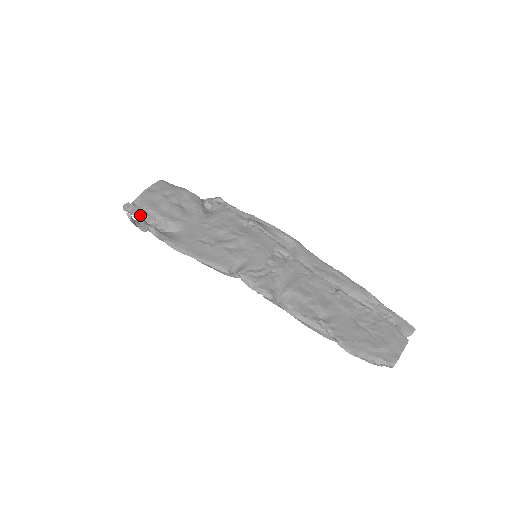
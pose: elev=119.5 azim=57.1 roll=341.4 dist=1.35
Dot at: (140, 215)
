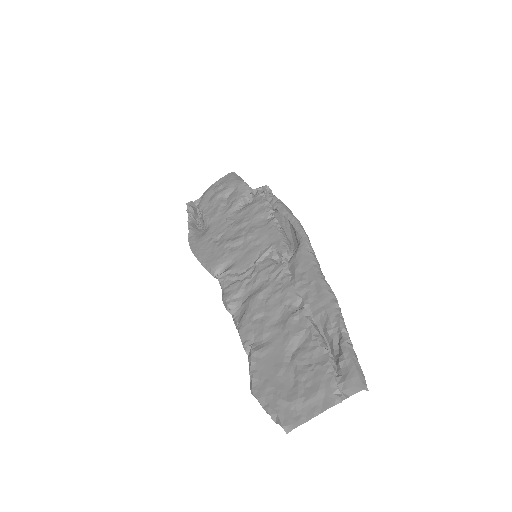
Dot at: (190, 213)
